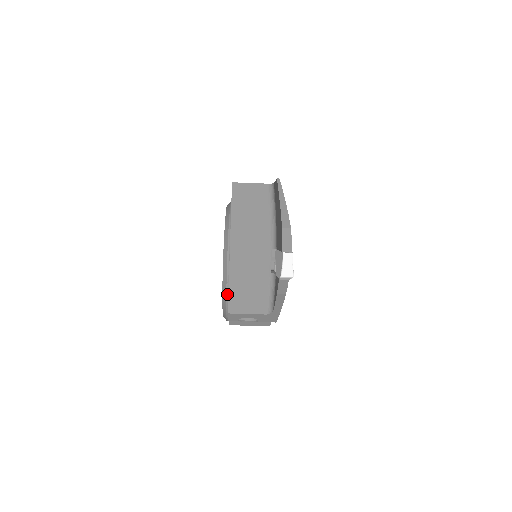
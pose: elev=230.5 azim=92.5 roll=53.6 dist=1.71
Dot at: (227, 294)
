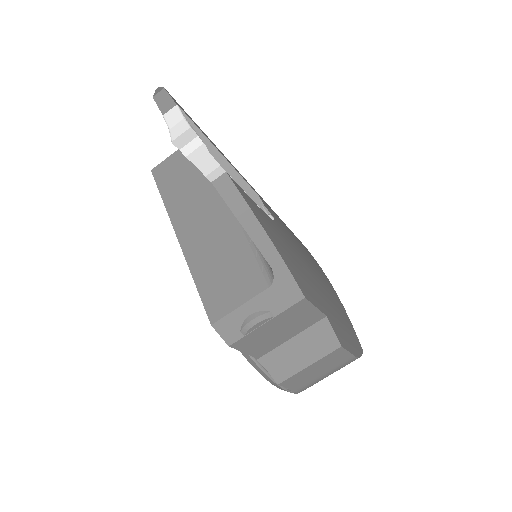
Dot at: occluded
